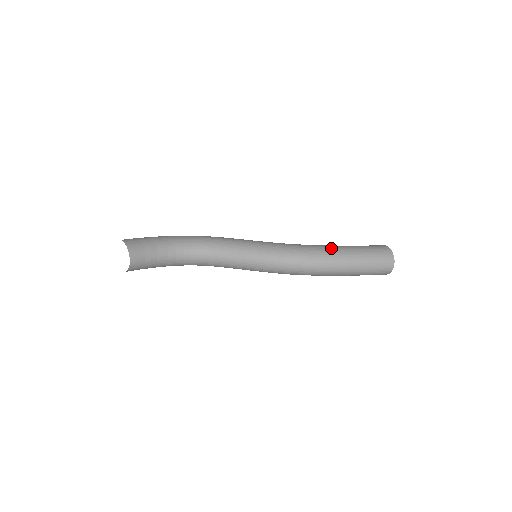
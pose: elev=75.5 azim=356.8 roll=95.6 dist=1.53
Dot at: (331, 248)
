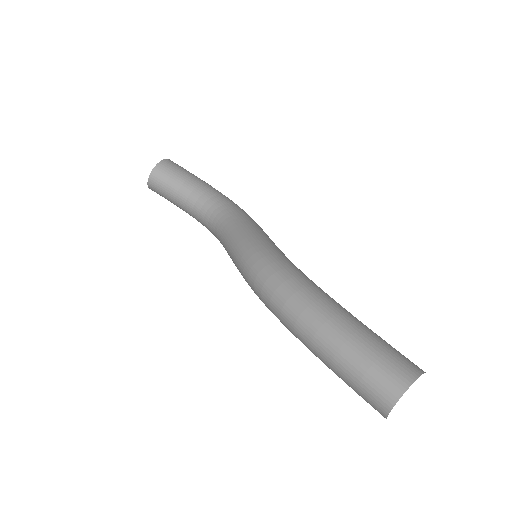
Dot at: (322, 297)
